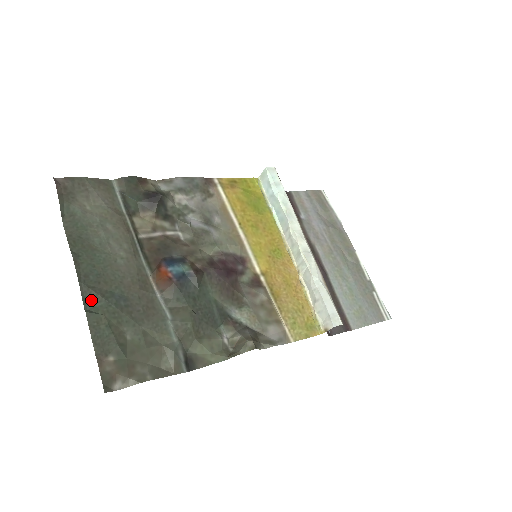
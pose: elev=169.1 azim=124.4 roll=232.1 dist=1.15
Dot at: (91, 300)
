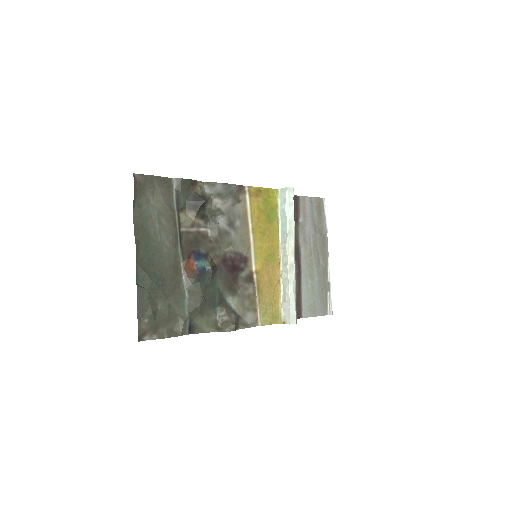
Dot at: (141, 278)
